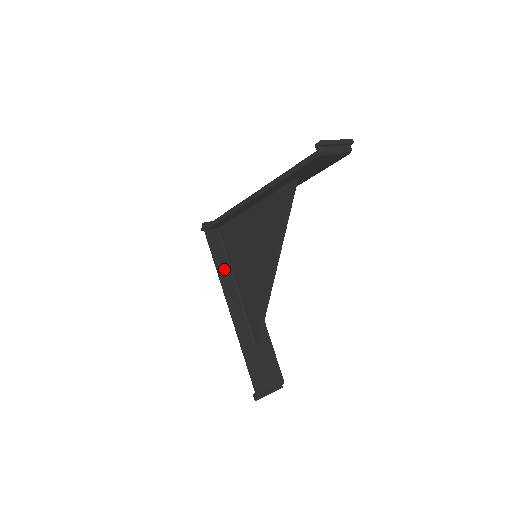
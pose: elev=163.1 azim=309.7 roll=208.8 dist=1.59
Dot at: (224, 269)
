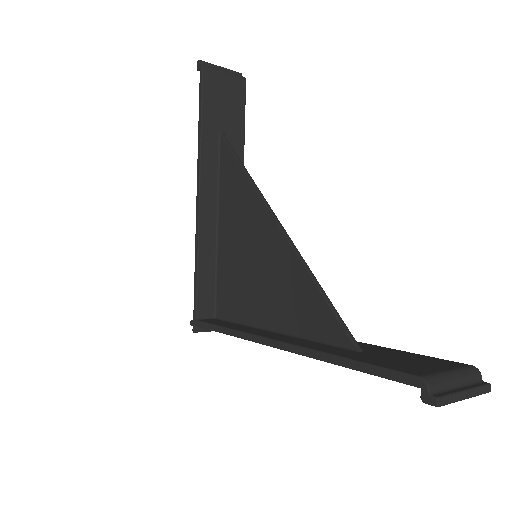
Dot at: (239, 328)
